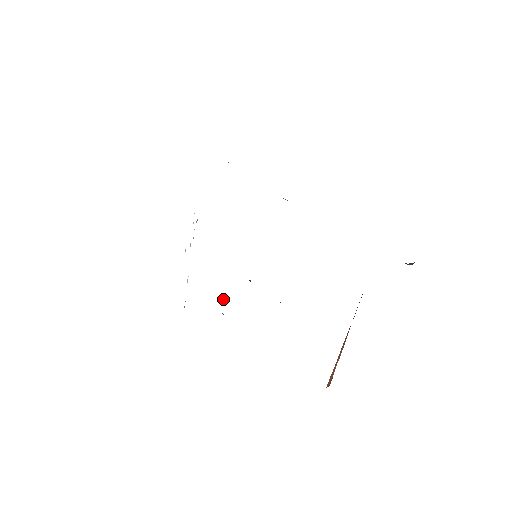
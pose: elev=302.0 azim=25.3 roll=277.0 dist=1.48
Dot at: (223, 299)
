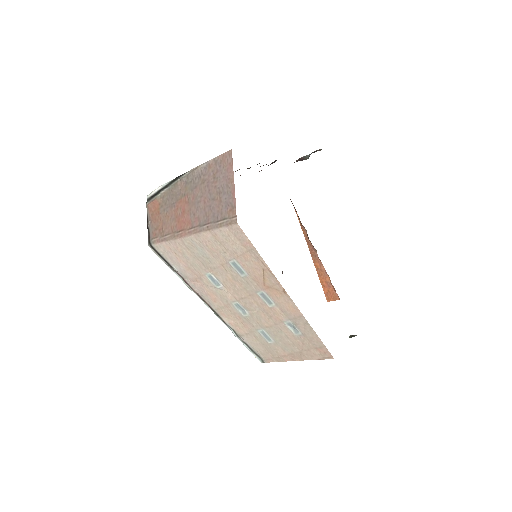
Dot at: (350, 335)
